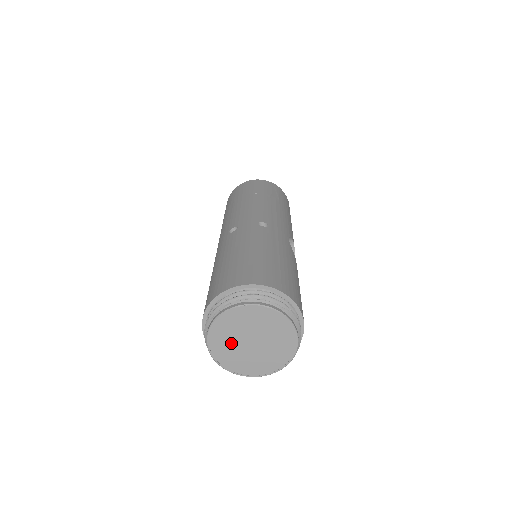
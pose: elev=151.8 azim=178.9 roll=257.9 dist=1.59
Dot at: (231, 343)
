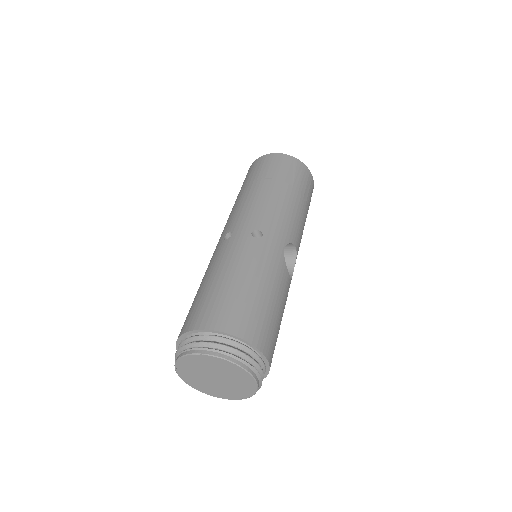
Dot at: (197, 375)
